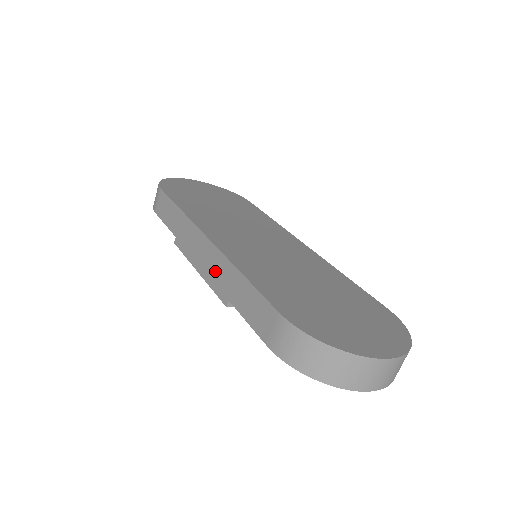
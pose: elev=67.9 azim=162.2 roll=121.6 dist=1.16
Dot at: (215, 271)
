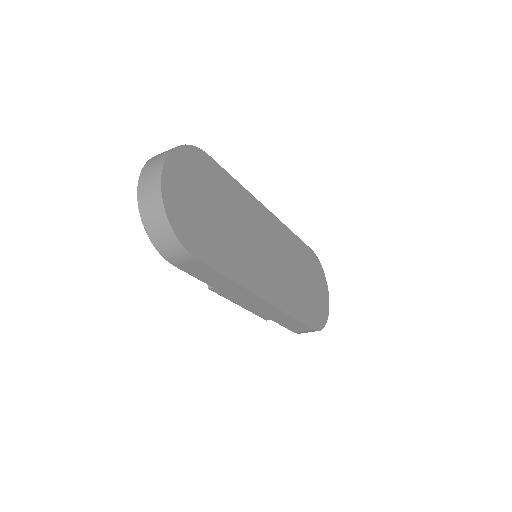
Dot at: (265, 311)
